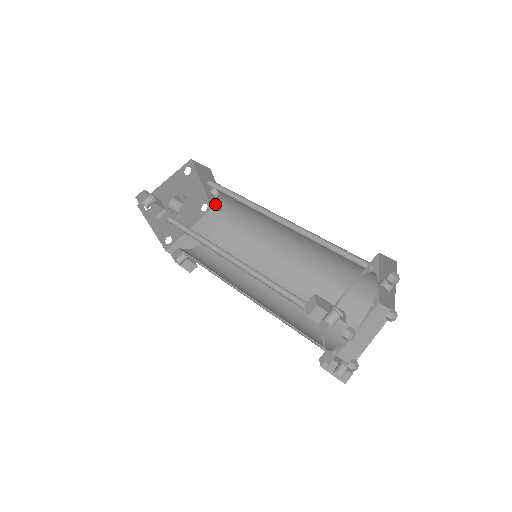
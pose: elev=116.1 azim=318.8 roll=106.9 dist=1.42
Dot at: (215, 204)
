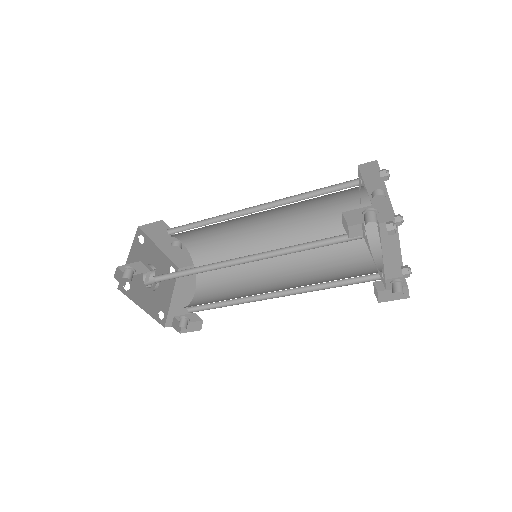
Dot at: (180, 261)
